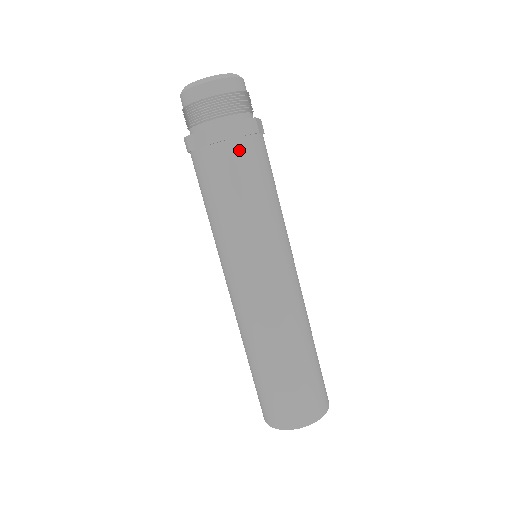
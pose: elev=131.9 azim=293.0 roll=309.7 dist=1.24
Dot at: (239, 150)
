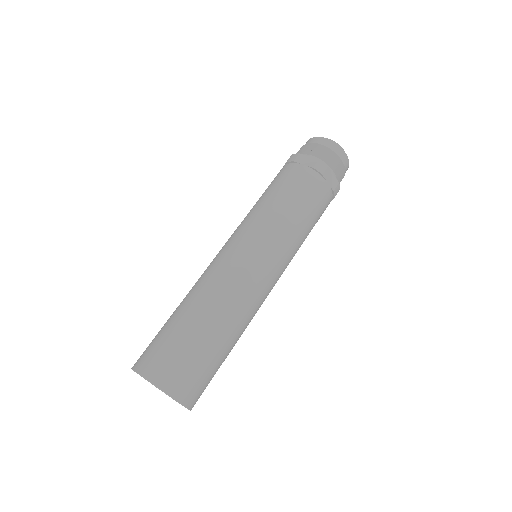
Dot at: (298, 171)
